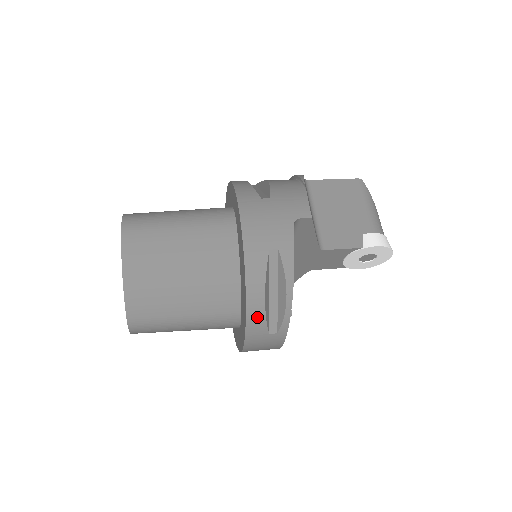
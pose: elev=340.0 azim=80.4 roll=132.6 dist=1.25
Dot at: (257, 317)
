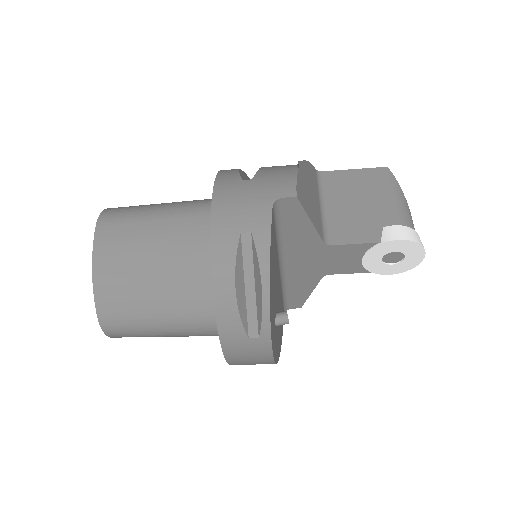
Dot at: (229, 315)
